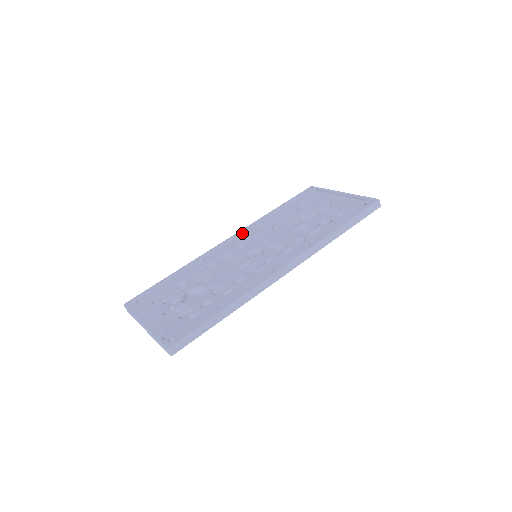
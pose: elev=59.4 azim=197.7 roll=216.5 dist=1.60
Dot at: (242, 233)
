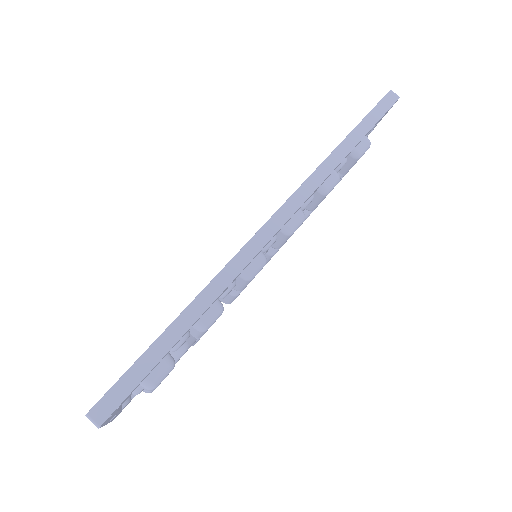
Dot at: occluded
